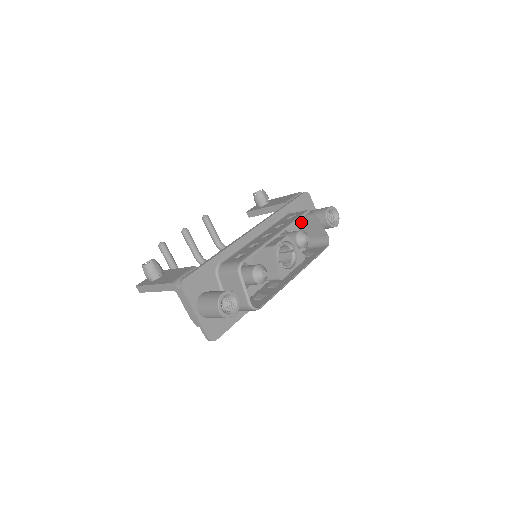
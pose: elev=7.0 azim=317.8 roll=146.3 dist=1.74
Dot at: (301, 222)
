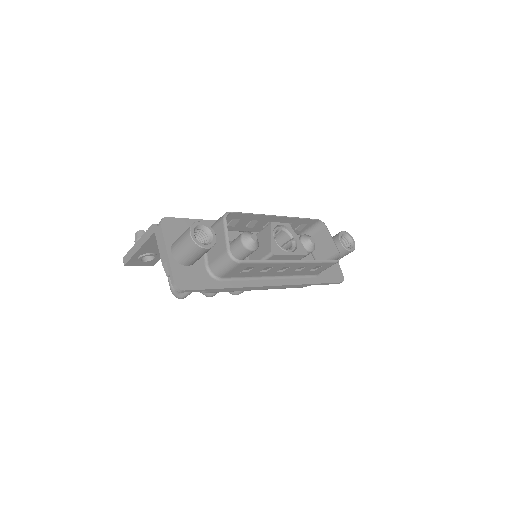
Dot at: occluded
